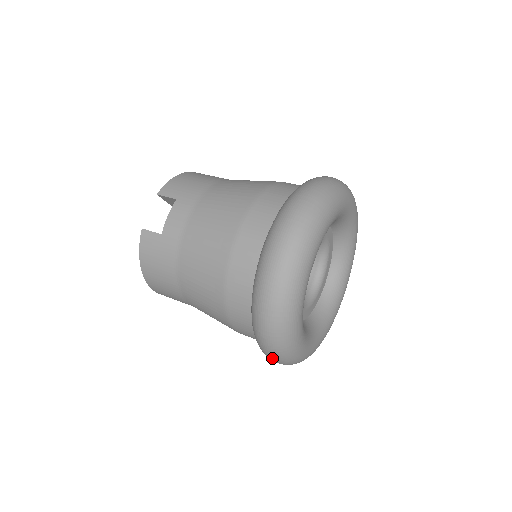
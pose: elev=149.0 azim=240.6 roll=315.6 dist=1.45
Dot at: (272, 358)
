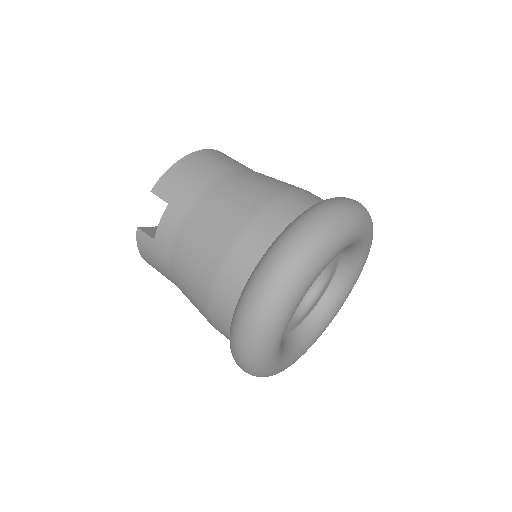
Dot at: occluded
